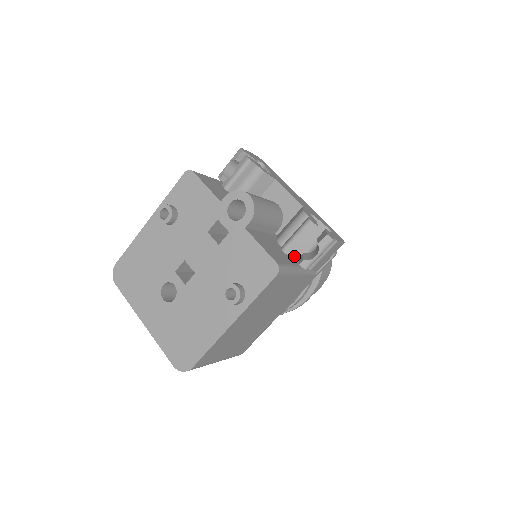
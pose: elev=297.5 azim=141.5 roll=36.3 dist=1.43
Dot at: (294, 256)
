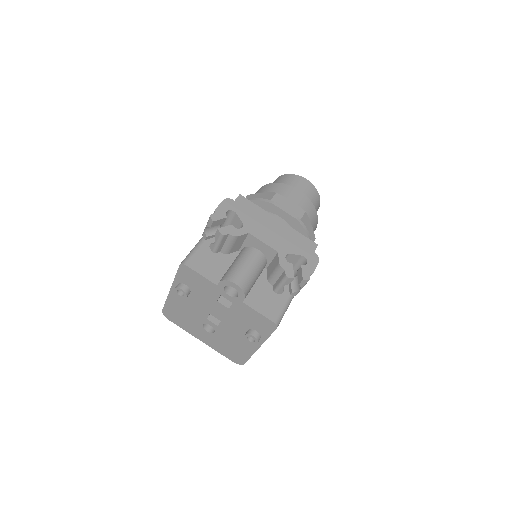
Dot at: occluded
